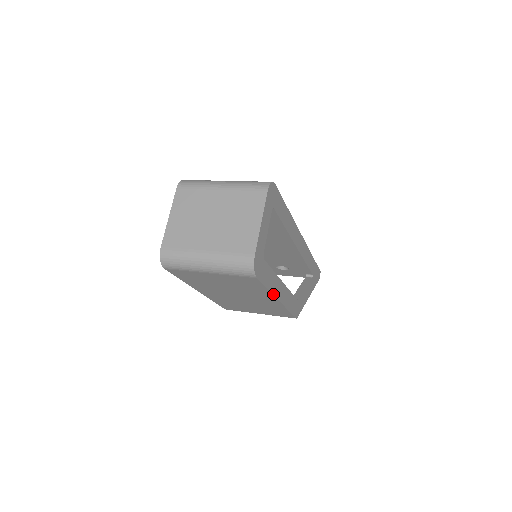
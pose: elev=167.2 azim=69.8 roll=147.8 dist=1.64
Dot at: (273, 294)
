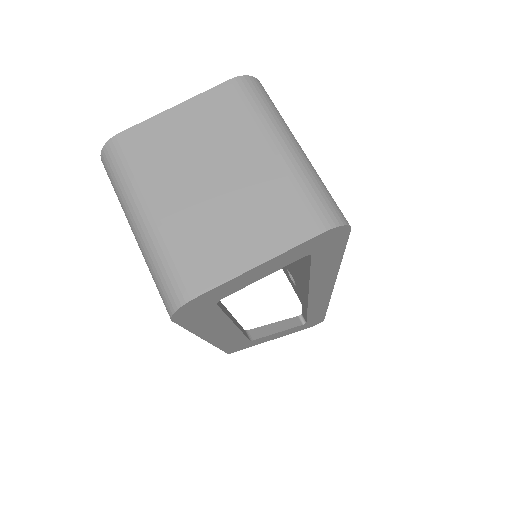
Dot at: (200, 335)
